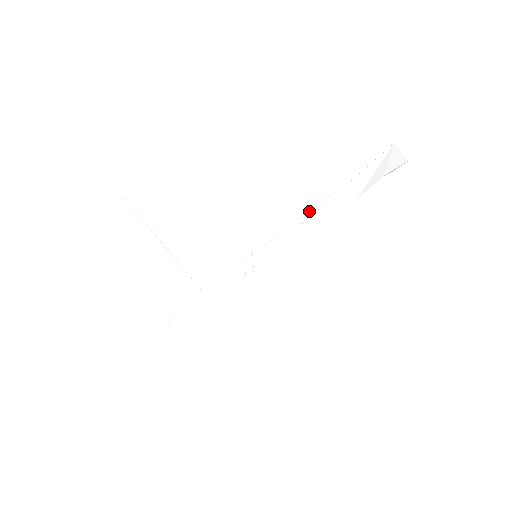
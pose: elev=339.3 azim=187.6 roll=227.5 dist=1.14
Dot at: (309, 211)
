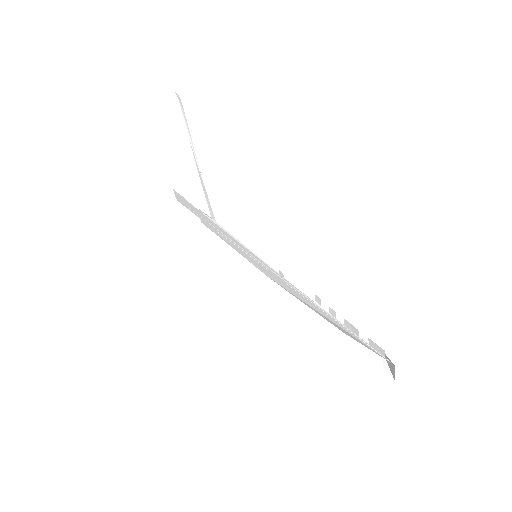
Dot at: (303, 293)
